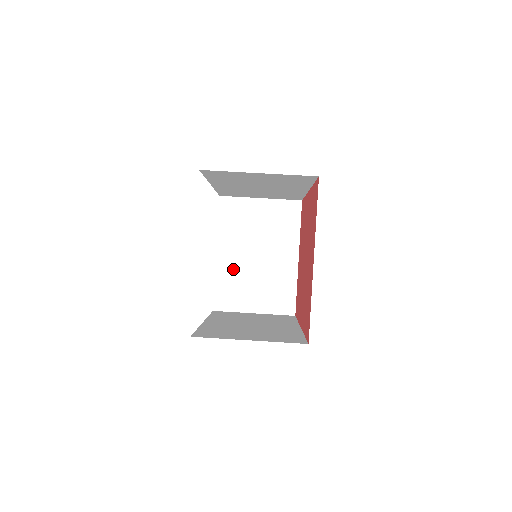
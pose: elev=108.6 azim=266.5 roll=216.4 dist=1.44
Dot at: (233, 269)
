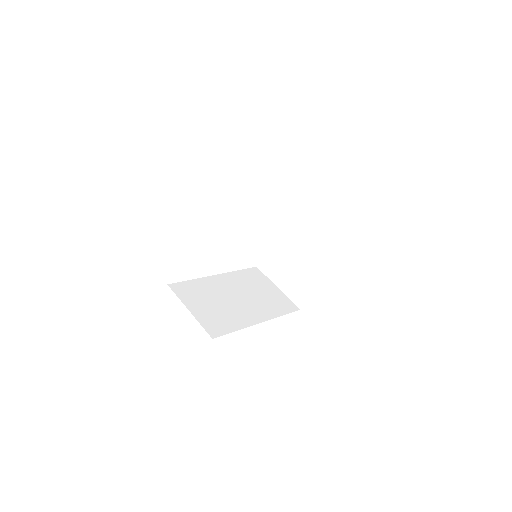
Dot at: (279, 247)
